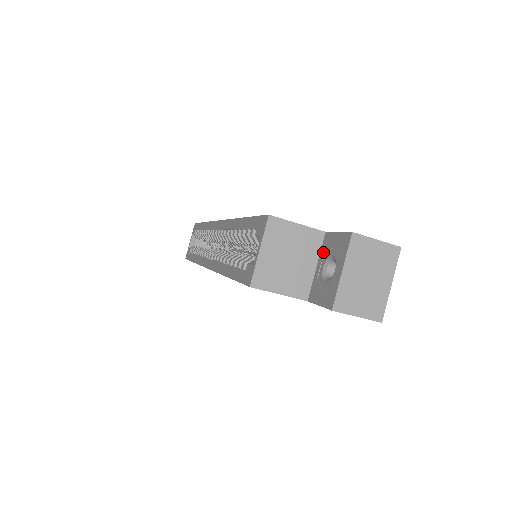
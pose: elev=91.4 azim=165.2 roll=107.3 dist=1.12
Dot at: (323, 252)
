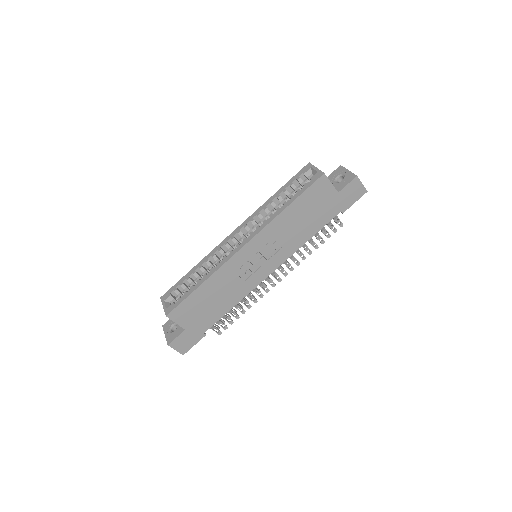
Dot at: occluded
